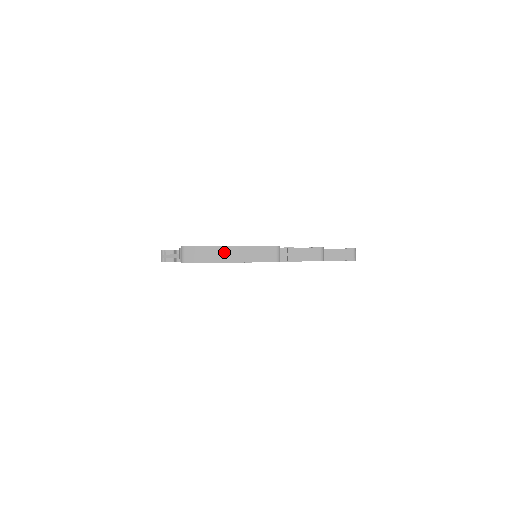
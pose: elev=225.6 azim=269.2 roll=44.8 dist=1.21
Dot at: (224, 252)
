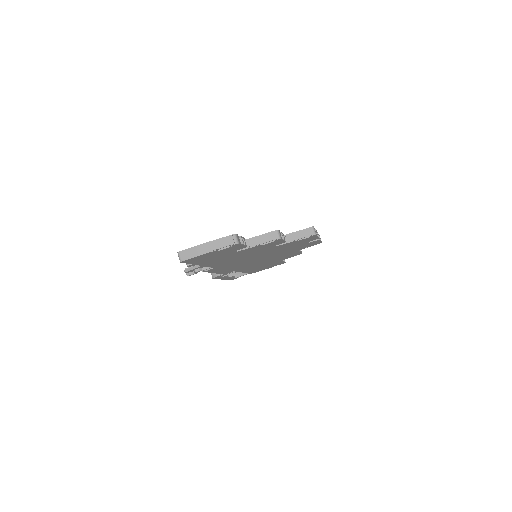
Dot at: (203, 248)
